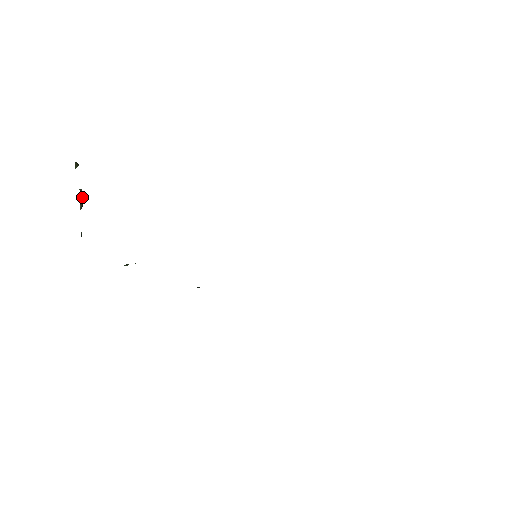
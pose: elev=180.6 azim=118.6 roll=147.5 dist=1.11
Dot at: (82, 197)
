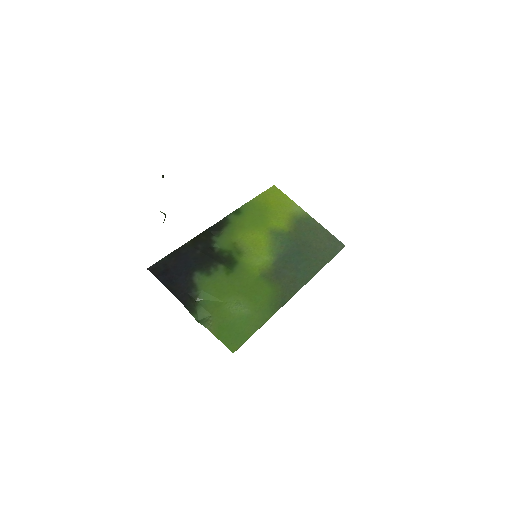
Dot at: (164, 219)
